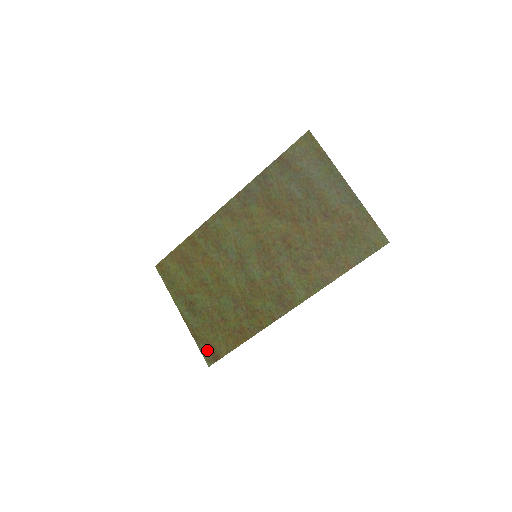
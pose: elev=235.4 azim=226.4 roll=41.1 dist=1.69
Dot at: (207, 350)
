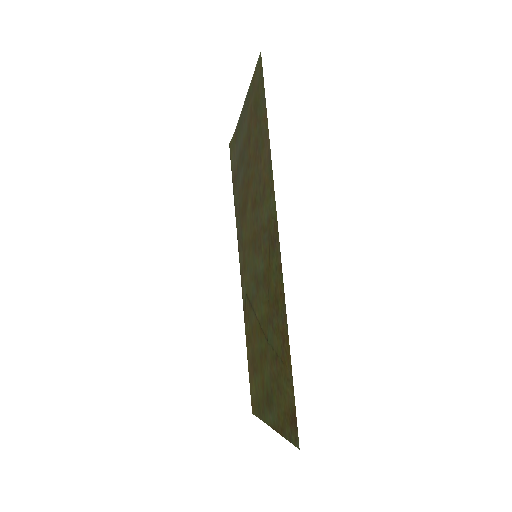
Dot at: (289, 427)
